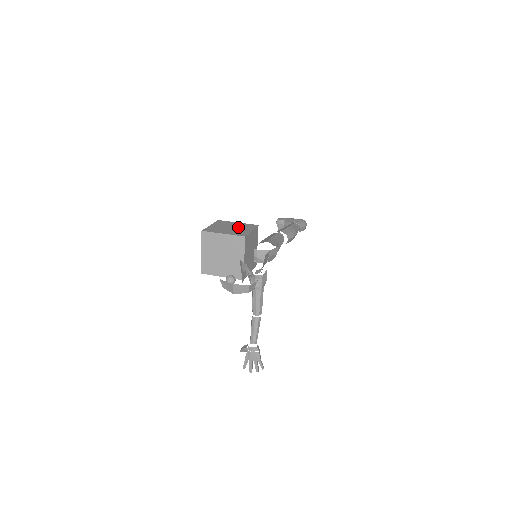
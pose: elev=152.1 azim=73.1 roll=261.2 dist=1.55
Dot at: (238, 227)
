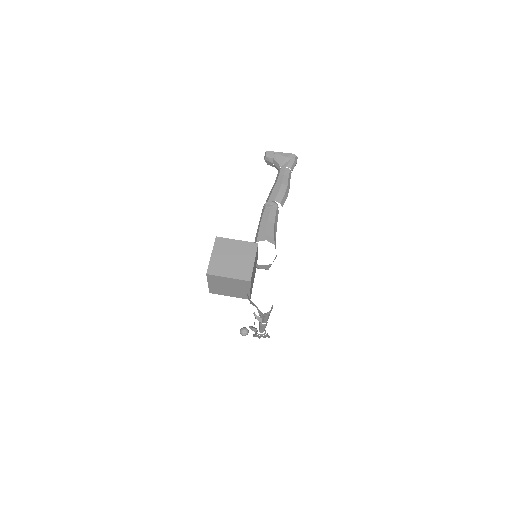
Dot at: (239, 255)
